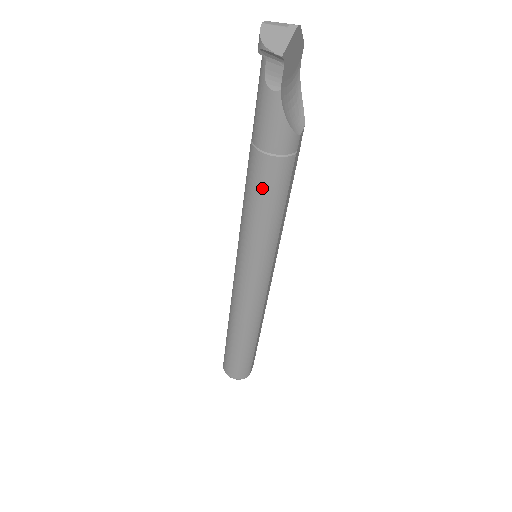
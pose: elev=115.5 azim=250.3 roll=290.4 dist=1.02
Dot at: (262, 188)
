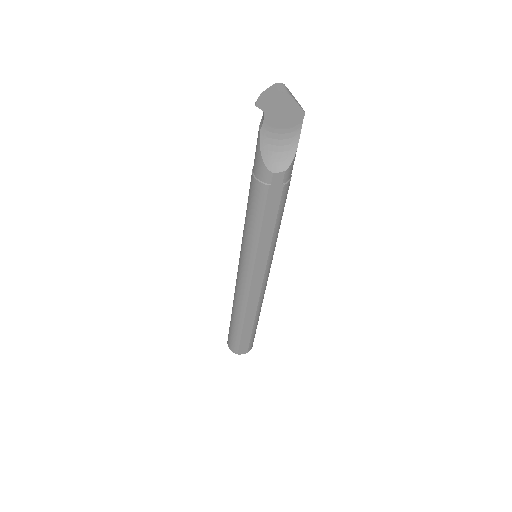
Dot at: (249, 197)
